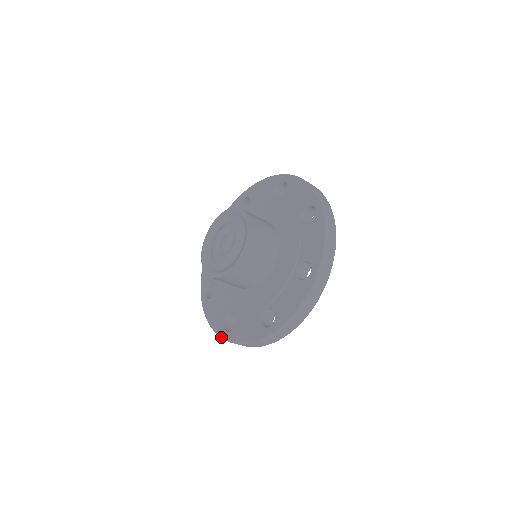
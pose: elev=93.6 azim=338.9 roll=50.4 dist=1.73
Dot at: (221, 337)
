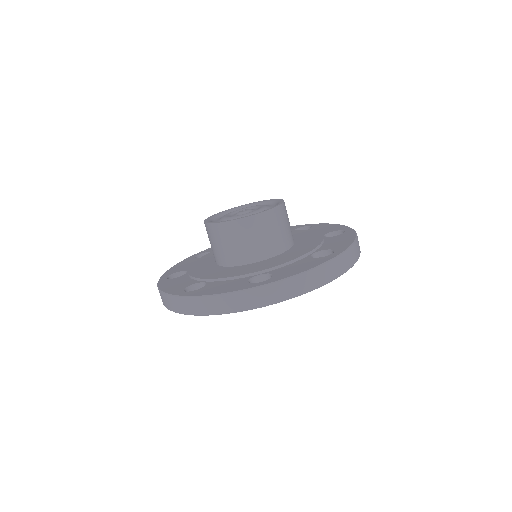
Dot at: (160, 278)
